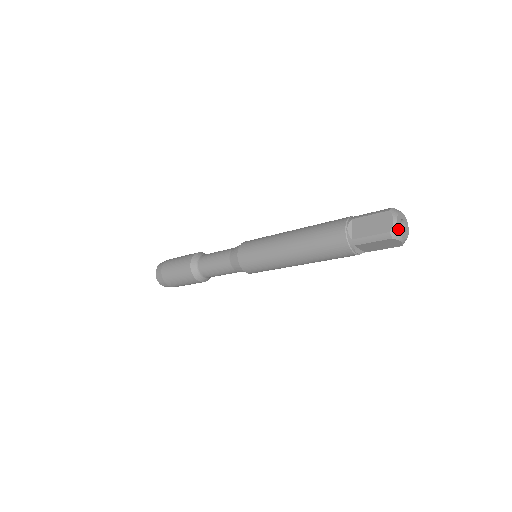
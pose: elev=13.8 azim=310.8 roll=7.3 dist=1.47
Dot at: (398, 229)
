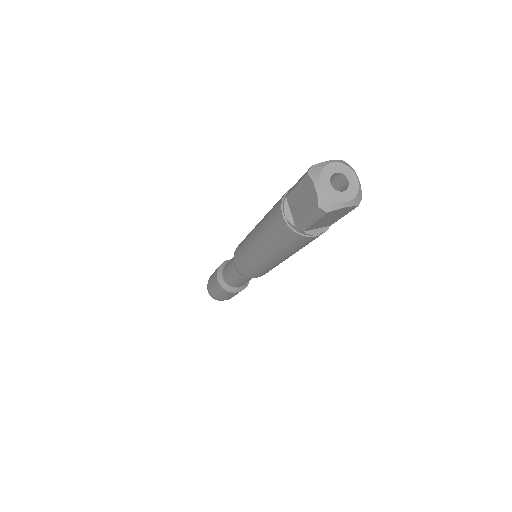
Dot at: (327, 197)
